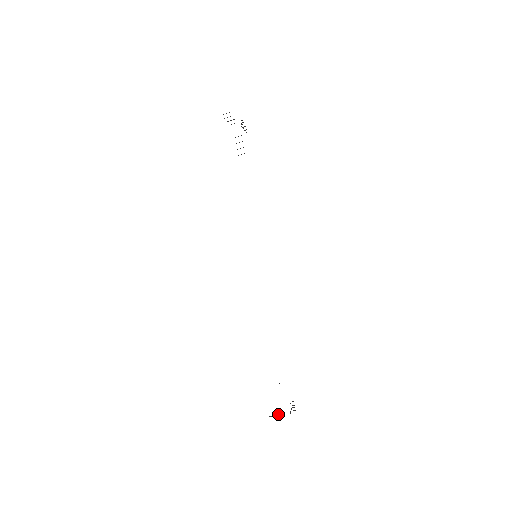
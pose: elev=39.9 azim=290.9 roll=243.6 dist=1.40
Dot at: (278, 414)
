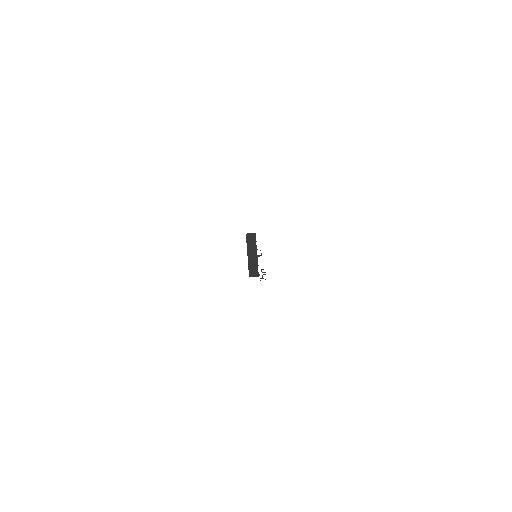
Dot at: (254, 249)
